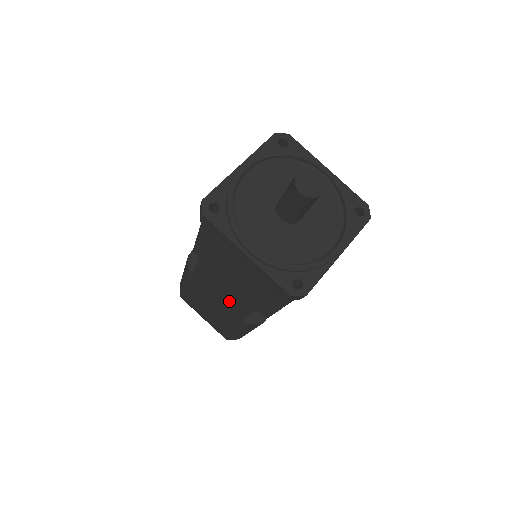
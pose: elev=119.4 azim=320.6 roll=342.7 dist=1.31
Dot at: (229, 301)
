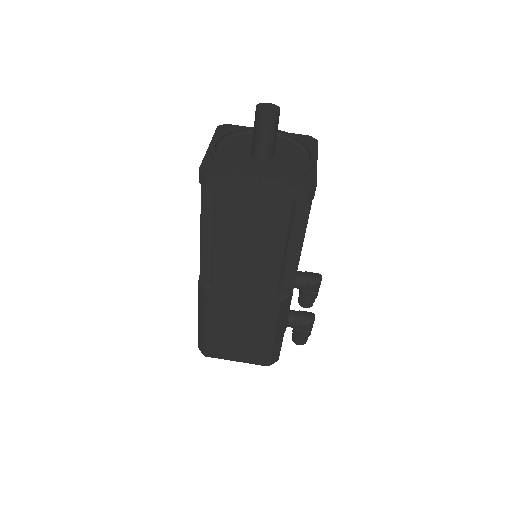
Dot at: occluded
